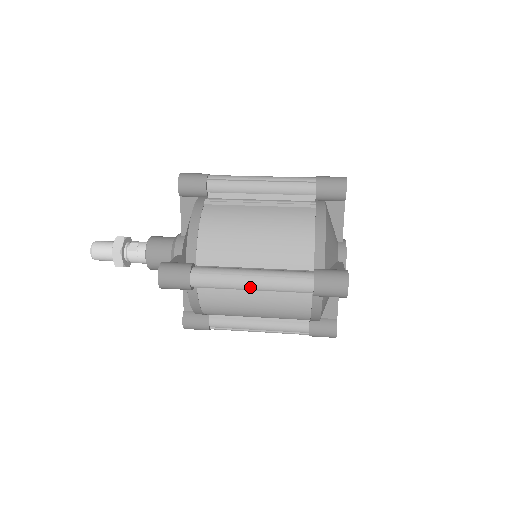
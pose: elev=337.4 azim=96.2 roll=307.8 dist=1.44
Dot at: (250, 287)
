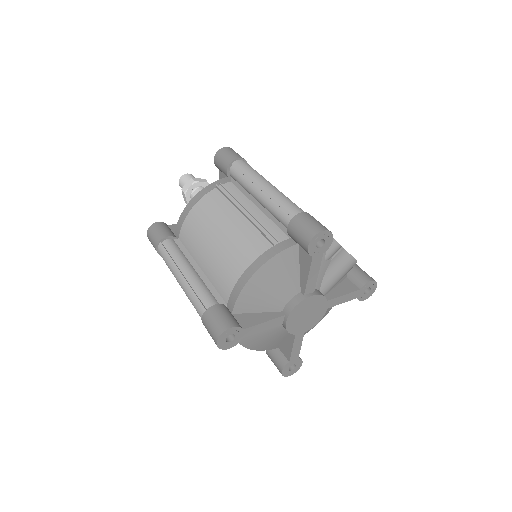
Dot at: (179, 283)
